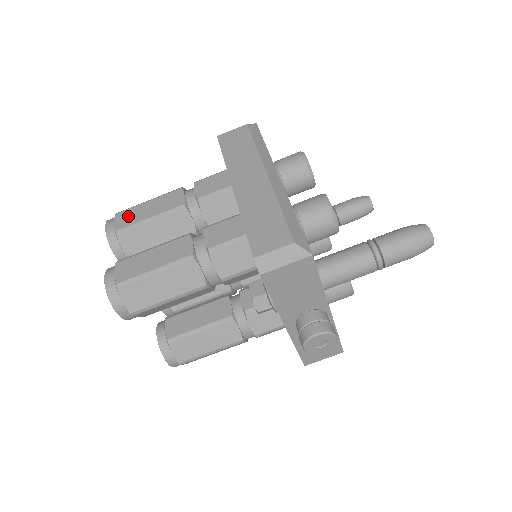
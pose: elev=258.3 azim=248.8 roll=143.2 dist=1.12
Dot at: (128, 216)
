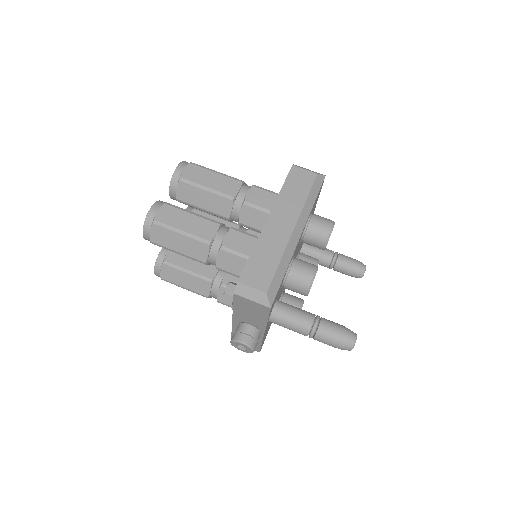
Dot at: (195, 173)
